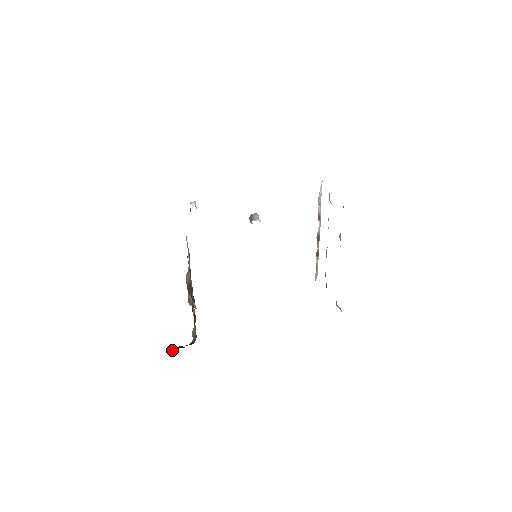
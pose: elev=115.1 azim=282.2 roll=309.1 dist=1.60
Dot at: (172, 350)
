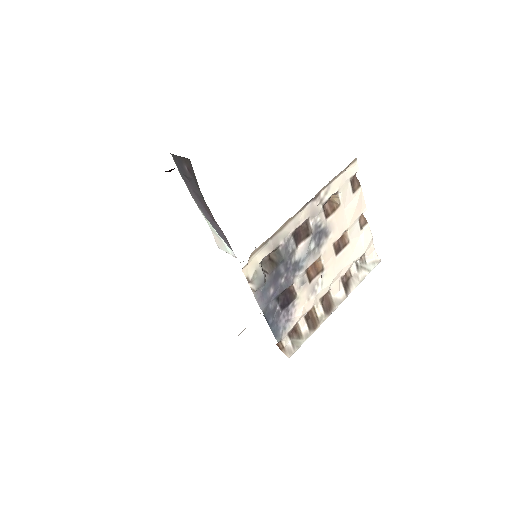
Dot at: occluded
